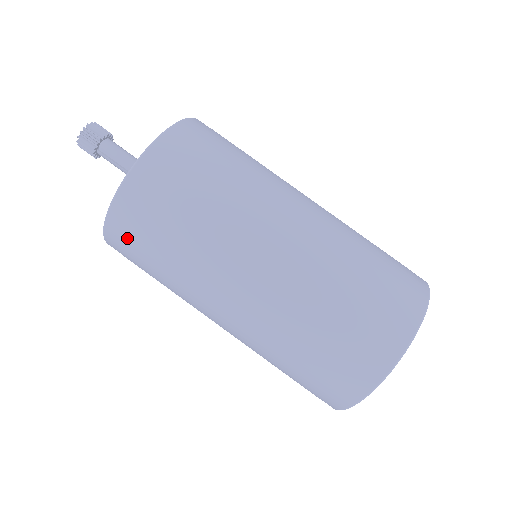
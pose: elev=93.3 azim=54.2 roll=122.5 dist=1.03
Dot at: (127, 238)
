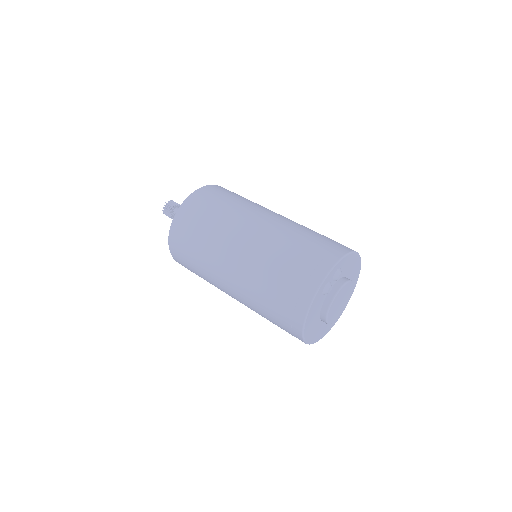
Dot at: (178, 246)
